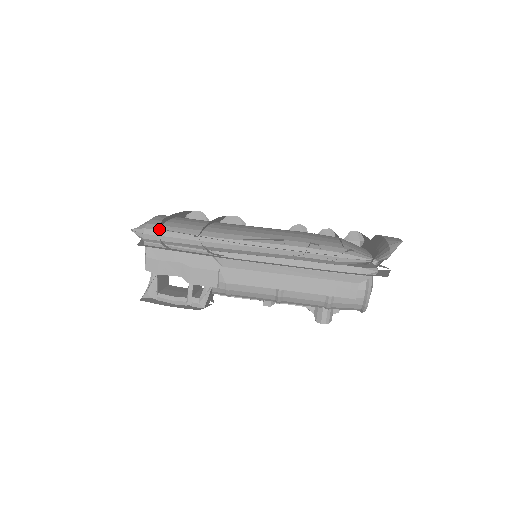
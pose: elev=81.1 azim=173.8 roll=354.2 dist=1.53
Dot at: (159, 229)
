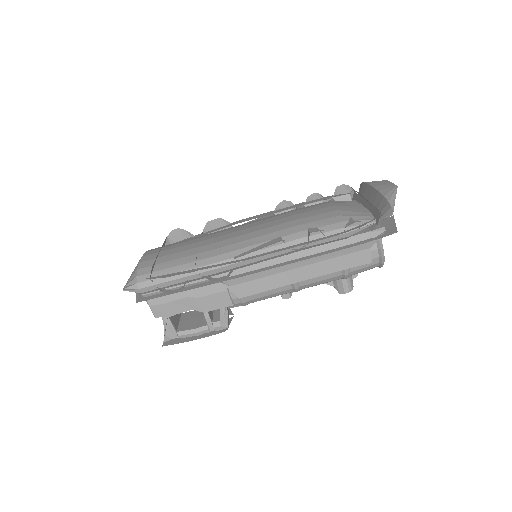
Dot at: (152, 278)
